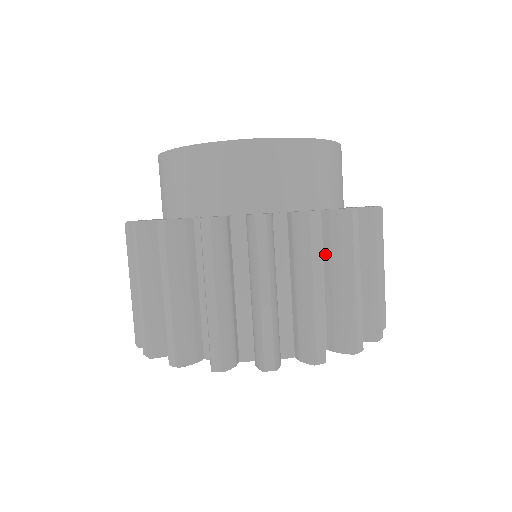
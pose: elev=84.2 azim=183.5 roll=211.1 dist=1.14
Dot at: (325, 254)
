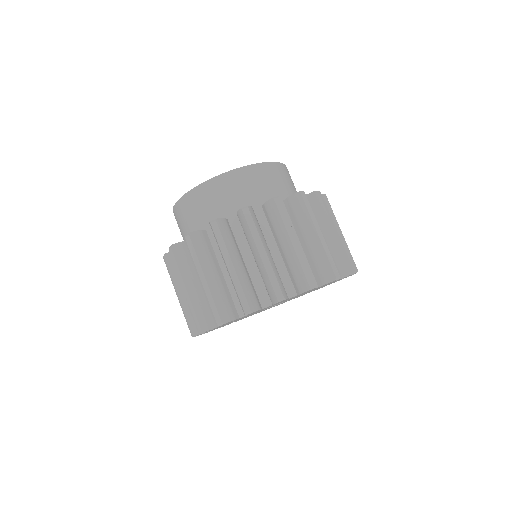
Dot at: occluded
